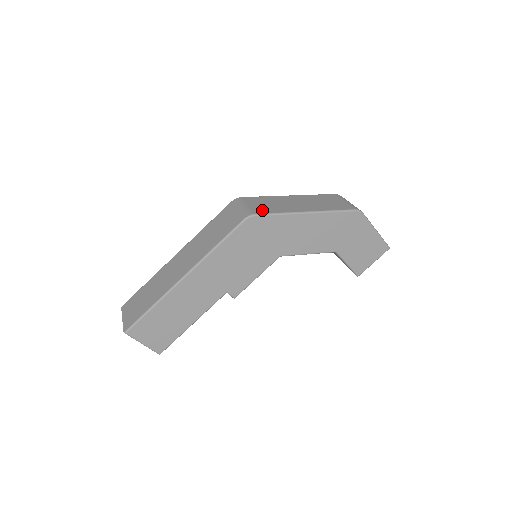
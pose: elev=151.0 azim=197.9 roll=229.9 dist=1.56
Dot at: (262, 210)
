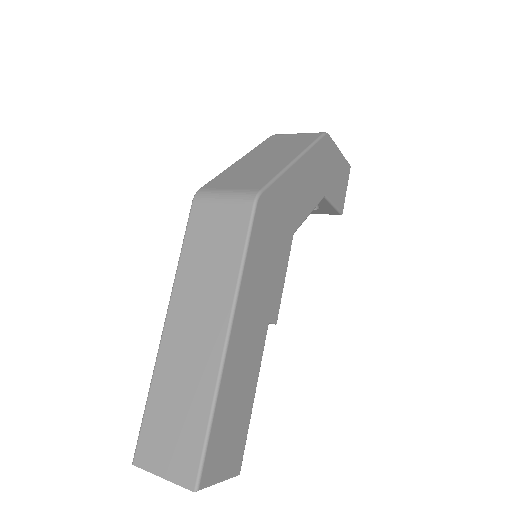
Dot at: (256, 183)
